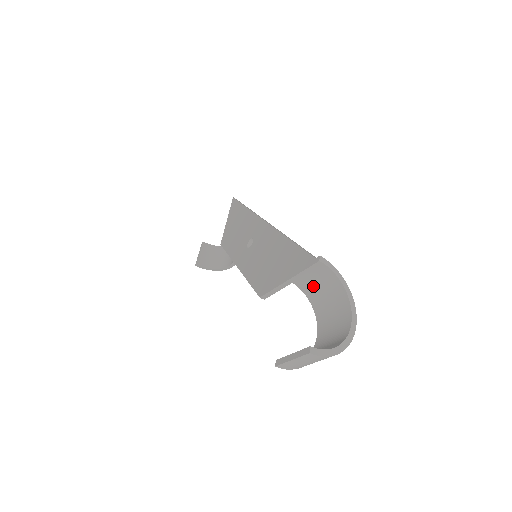
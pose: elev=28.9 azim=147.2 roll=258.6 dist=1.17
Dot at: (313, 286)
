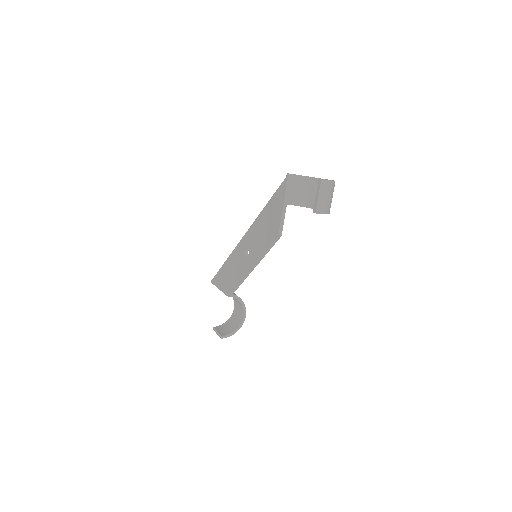
Dot at: (297, 195)
